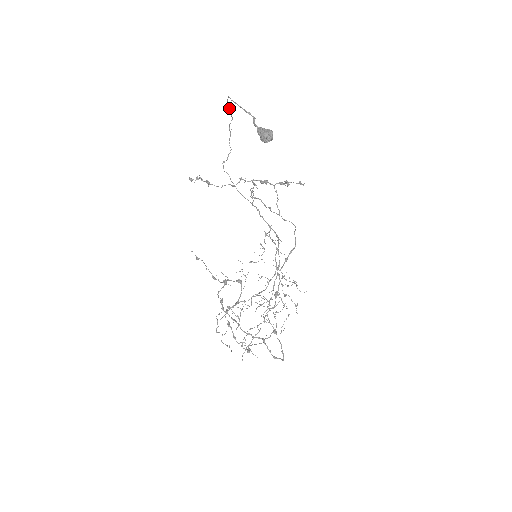
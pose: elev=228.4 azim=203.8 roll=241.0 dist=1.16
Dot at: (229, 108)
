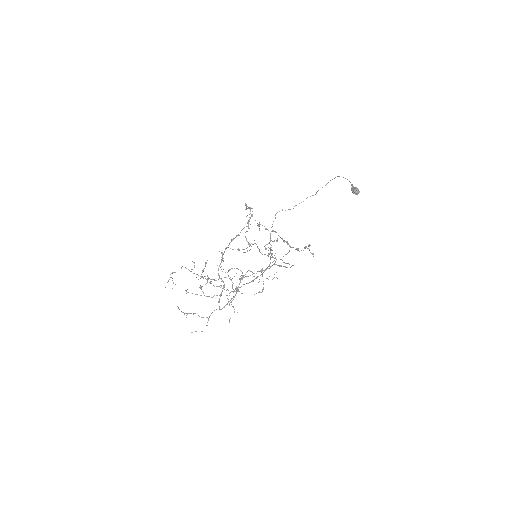
Dot at: occluded
